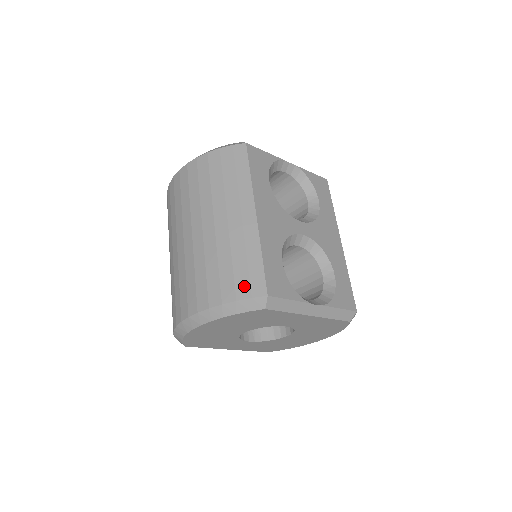
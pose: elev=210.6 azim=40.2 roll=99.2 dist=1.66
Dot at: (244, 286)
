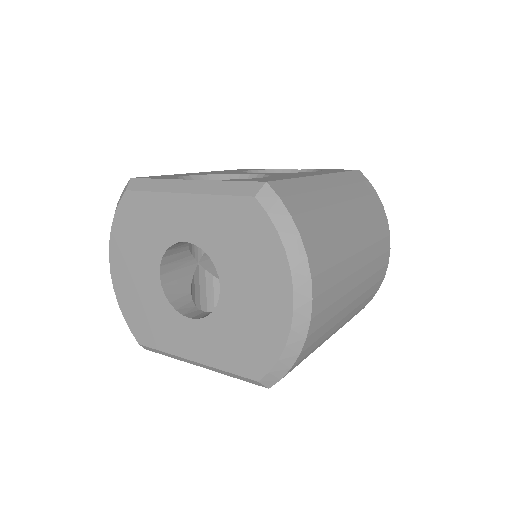
Dot at: occluded
